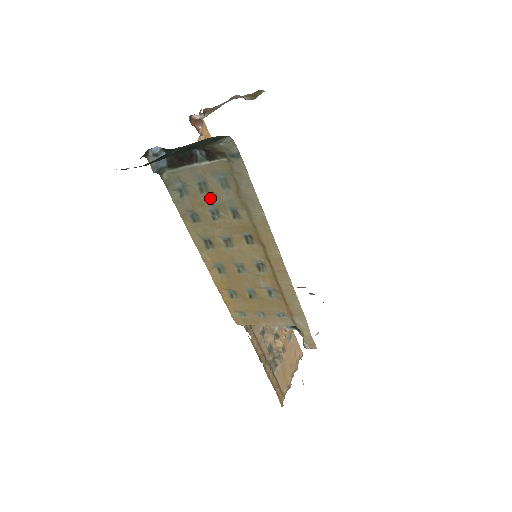
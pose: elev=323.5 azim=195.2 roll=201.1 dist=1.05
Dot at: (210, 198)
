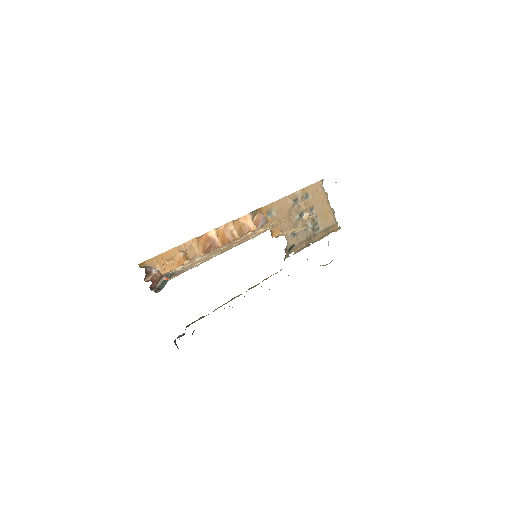
Dot at: occluded
